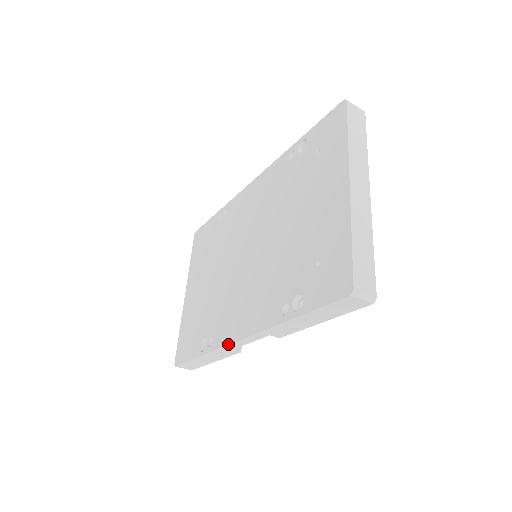
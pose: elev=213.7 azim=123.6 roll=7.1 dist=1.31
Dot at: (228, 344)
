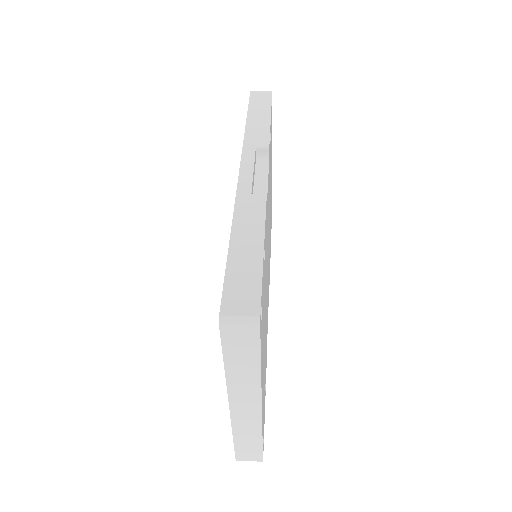
Dot at: occluded
